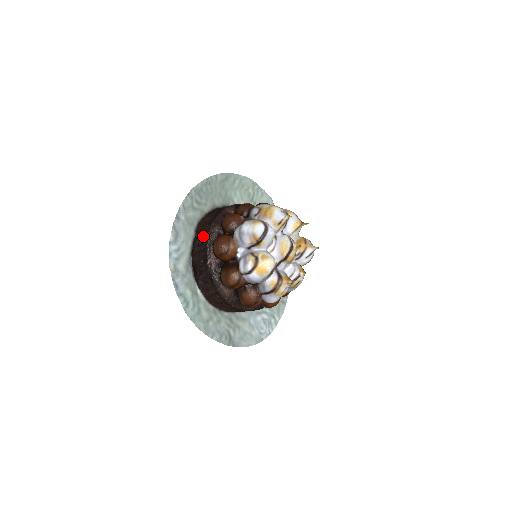
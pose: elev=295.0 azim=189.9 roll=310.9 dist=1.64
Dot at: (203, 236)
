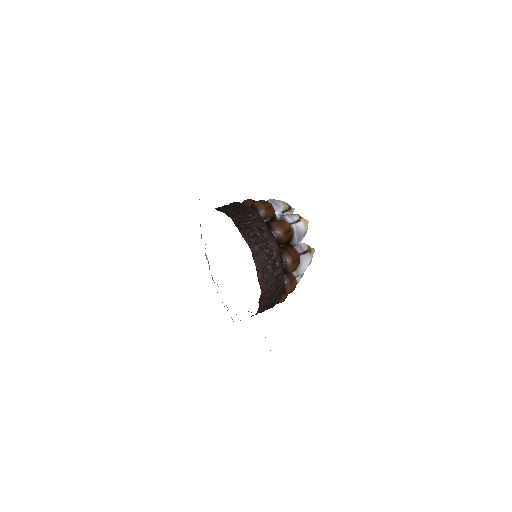
Dot at: (234, 205)
